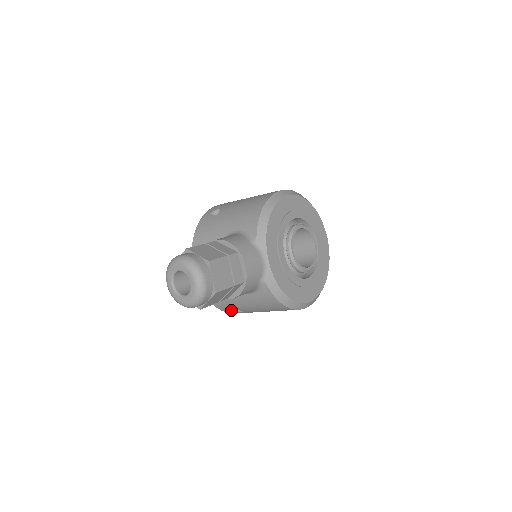
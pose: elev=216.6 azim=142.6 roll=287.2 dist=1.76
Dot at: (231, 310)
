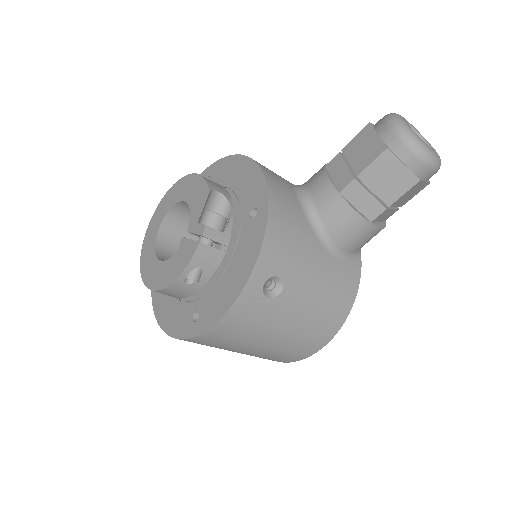
Dot at: (270, 277)
